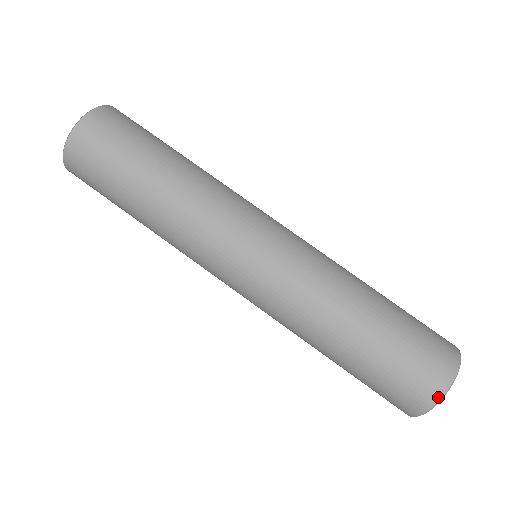
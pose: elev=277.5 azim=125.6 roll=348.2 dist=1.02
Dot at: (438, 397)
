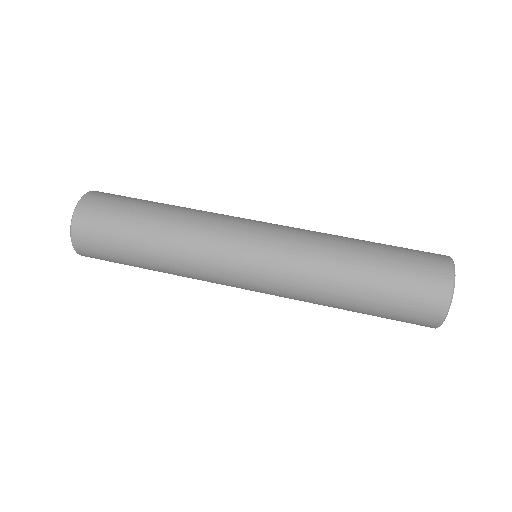
Dot at: (448, 300)
